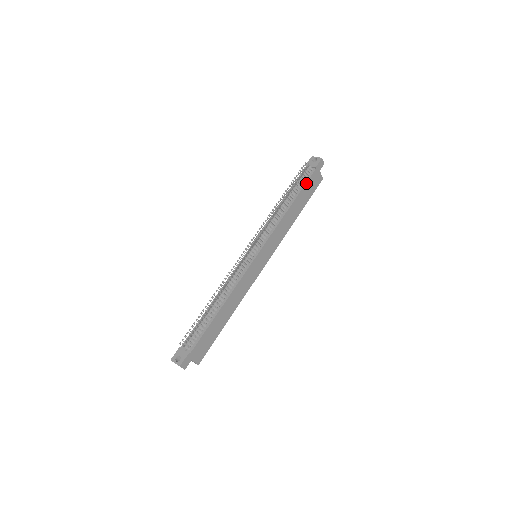
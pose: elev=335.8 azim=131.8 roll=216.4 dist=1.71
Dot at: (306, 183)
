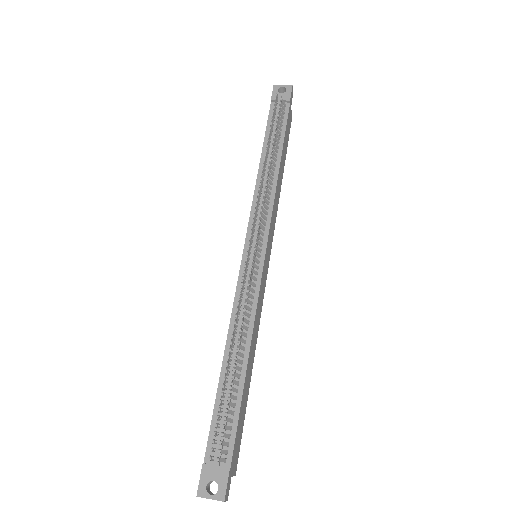
Dot at: (286, 126)
